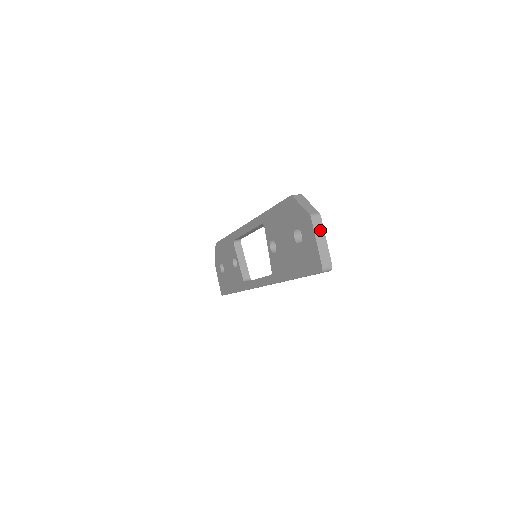
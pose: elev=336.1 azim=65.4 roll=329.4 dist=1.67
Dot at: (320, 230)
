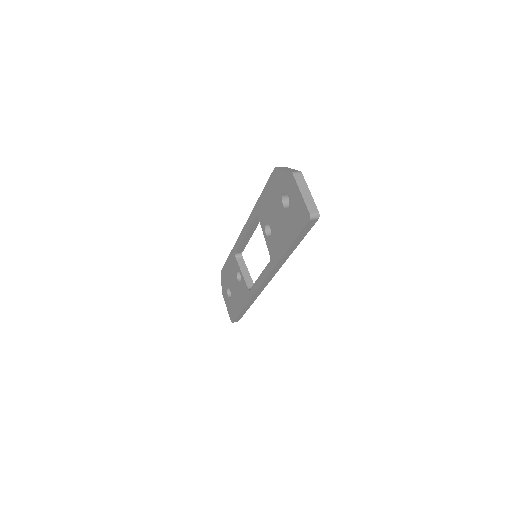
Dot at: (303, 184)
